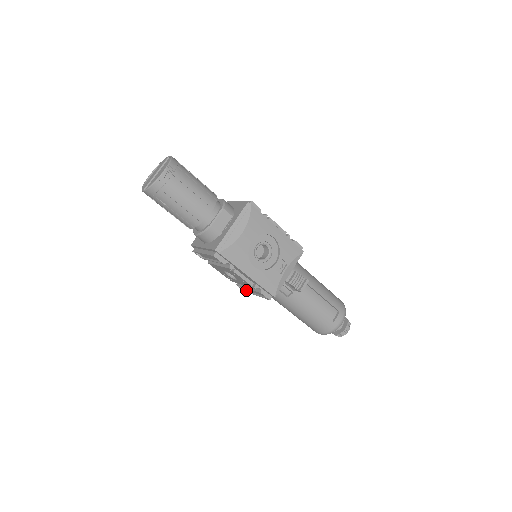
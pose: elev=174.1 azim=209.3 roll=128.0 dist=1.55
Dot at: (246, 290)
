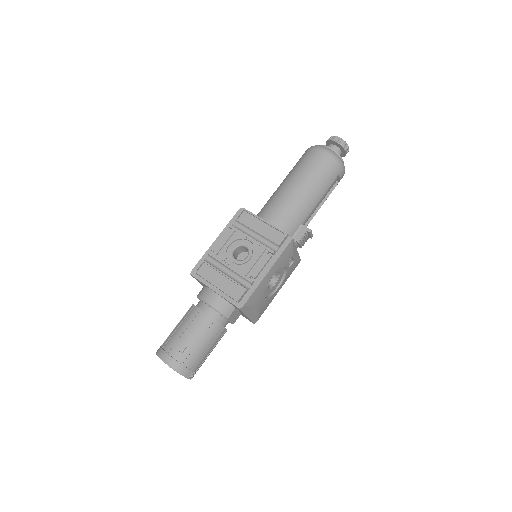
Dot at: occluded
